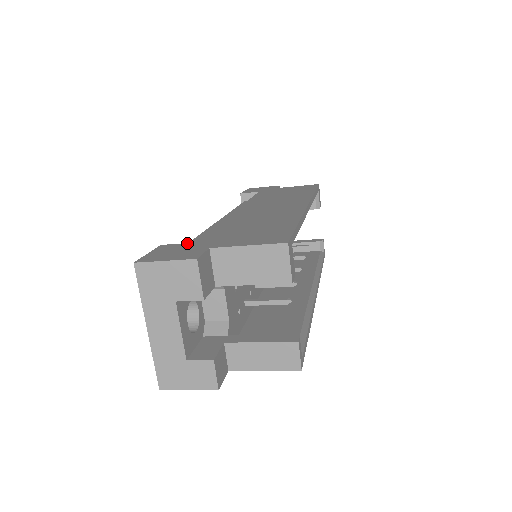
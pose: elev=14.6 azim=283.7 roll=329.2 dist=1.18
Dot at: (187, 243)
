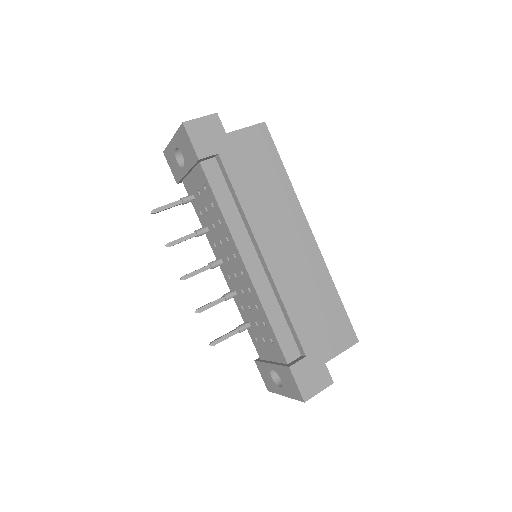
Dot at: (304, 359)
